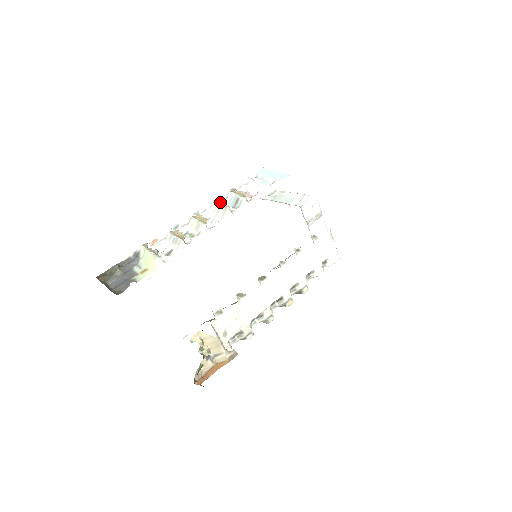
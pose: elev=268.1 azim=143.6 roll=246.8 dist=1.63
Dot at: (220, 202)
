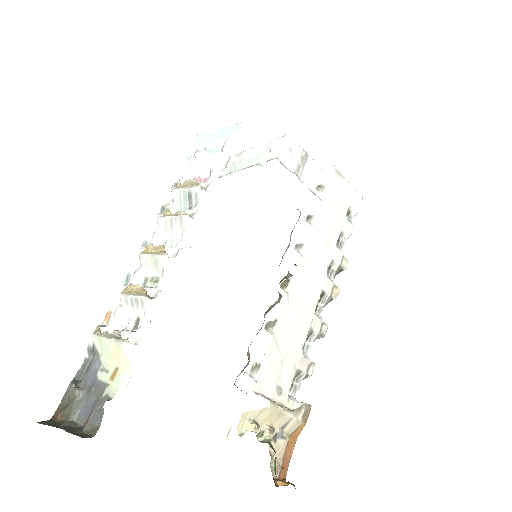
Dot at: (167, 211)
